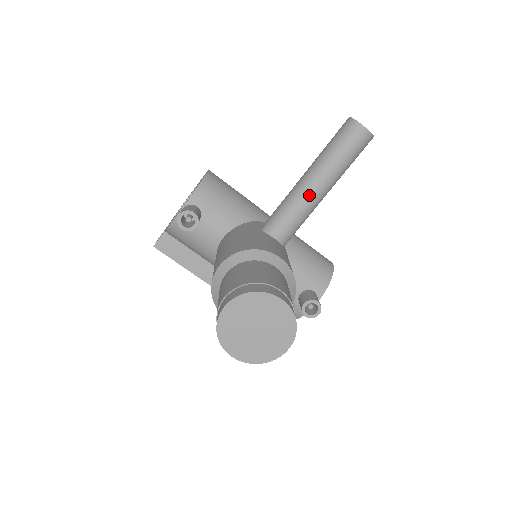
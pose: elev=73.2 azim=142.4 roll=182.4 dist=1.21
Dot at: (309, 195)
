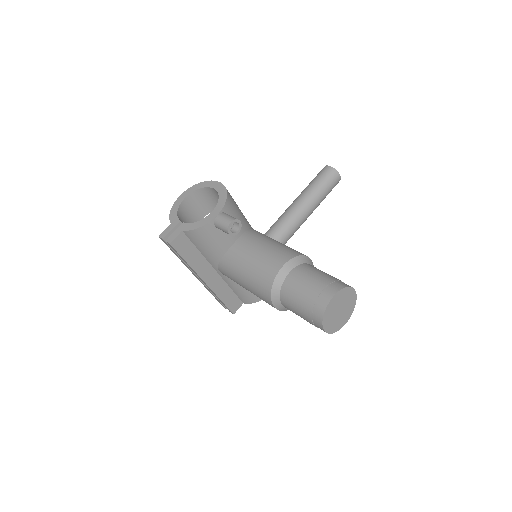
Dot at: (305, 216)
